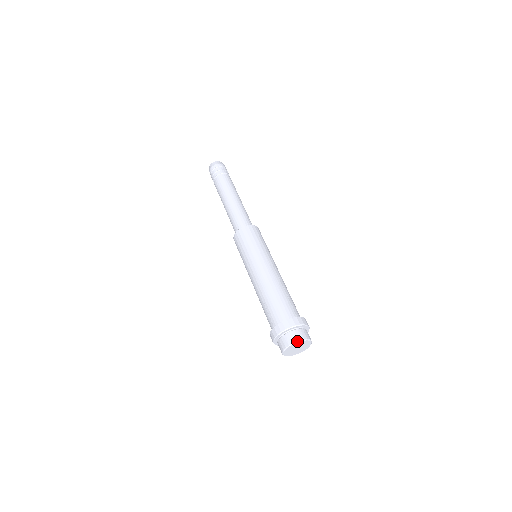
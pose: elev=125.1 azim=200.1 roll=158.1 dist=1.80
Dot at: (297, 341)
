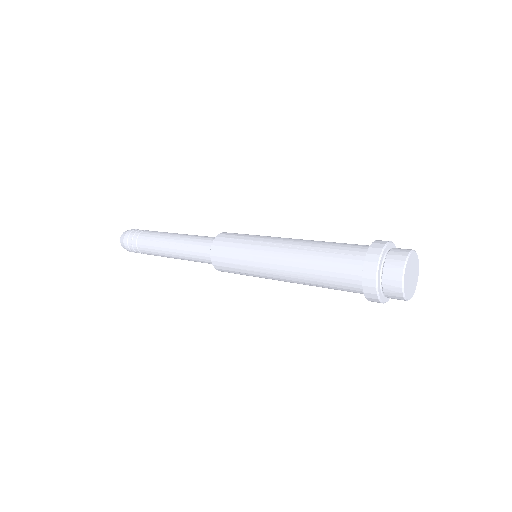
Dot at: (413, 250)
